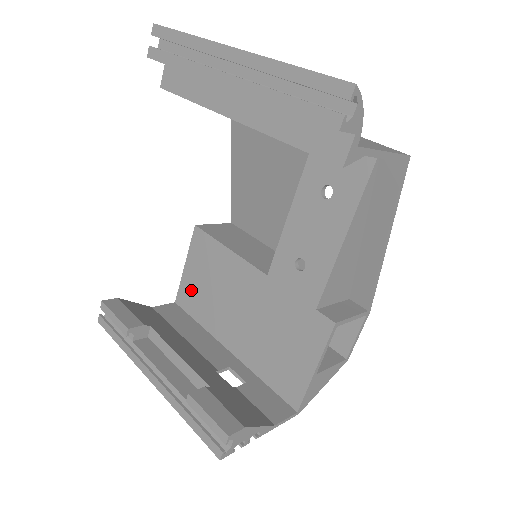
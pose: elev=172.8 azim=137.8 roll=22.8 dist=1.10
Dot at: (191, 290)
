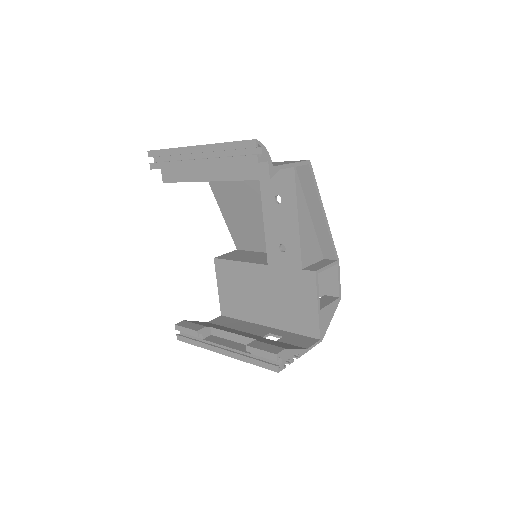
Dot at: (228, 301)
